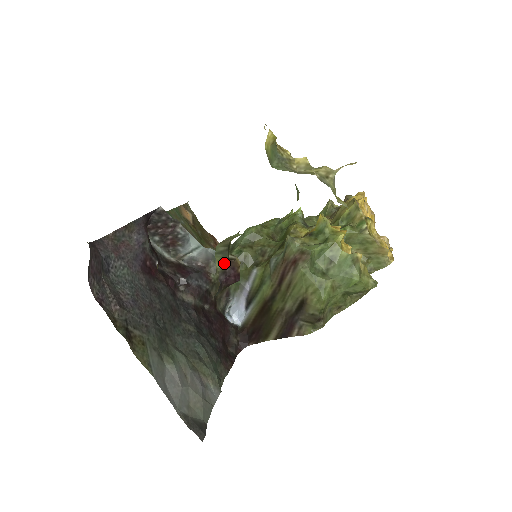
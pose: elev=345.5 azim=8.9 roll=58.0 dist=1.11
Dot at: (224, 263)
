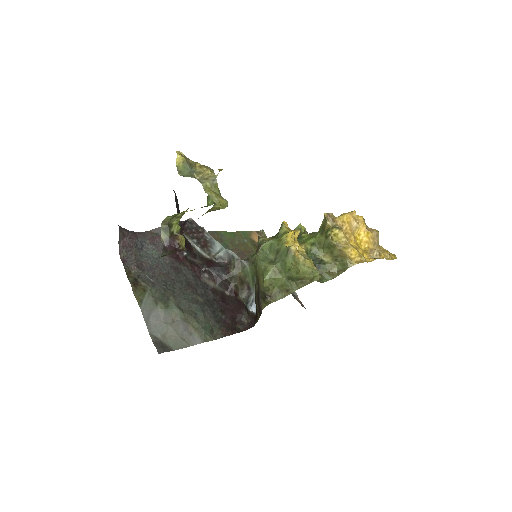
Dot at: (167, 236)
